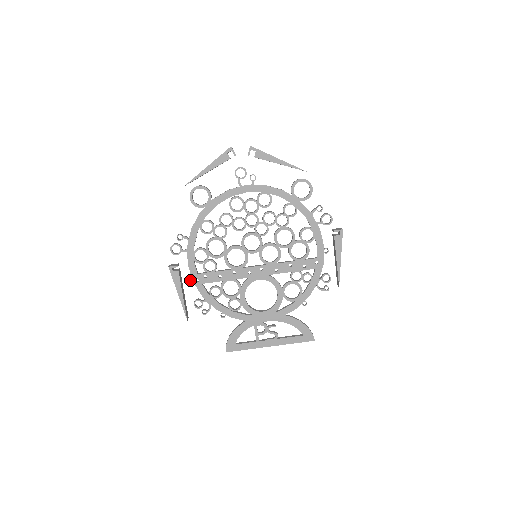
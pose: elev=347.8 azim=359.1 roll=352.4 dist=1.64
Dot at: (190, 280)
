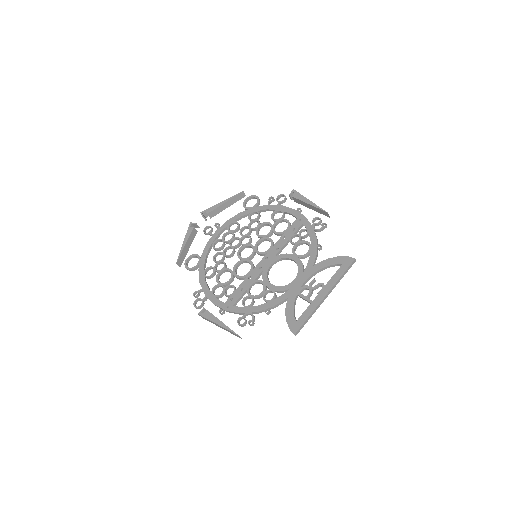
Dot at: (222, 312)
